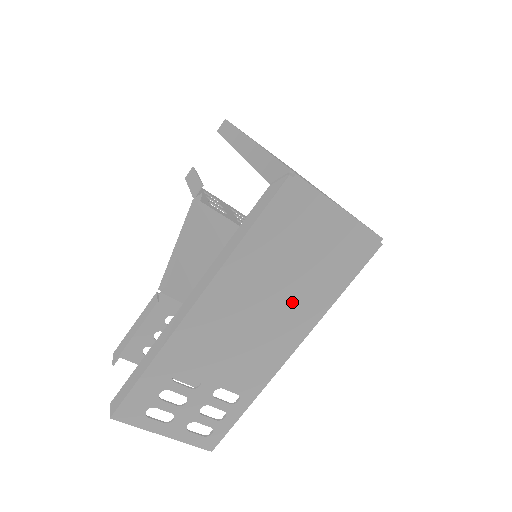
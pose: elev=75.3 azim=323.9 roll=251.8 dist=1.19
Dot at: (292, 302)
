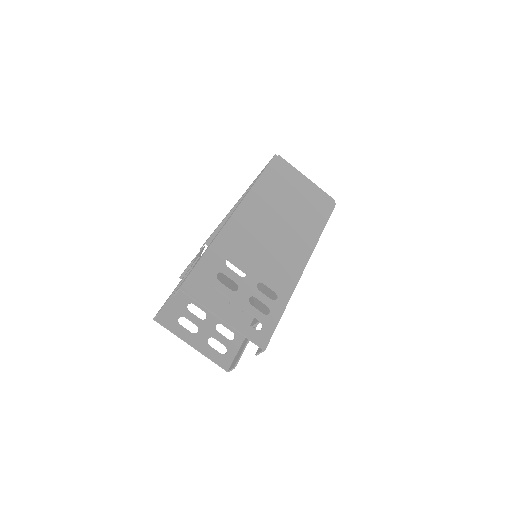
Dot at: (295, 226)
